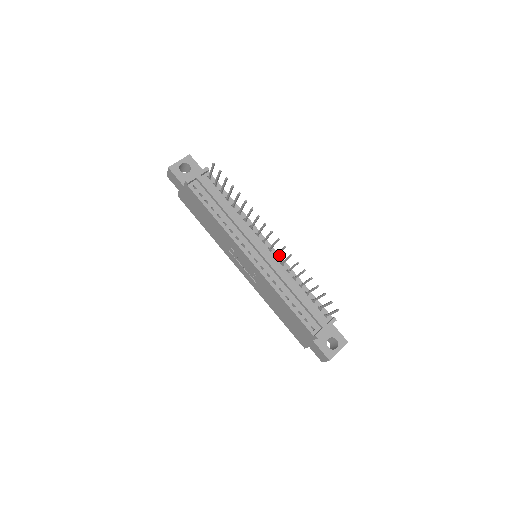
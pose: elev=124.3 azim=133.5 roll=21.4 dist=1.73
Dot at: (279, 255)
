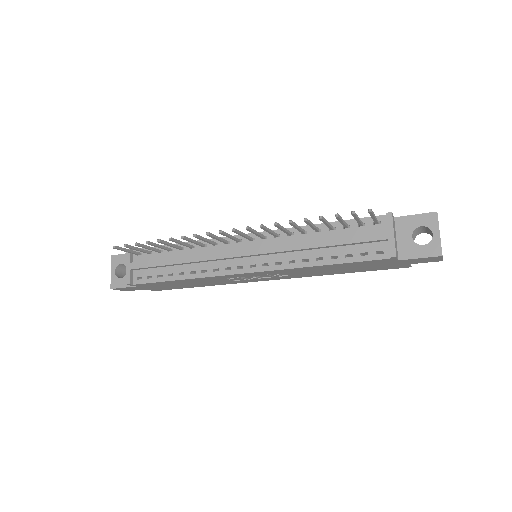
Dot at: (265, 232)
